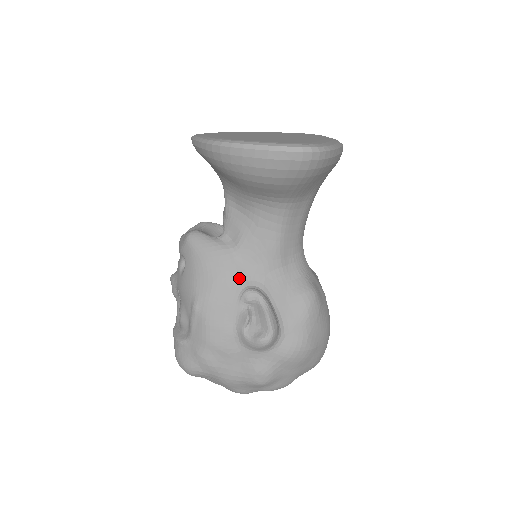
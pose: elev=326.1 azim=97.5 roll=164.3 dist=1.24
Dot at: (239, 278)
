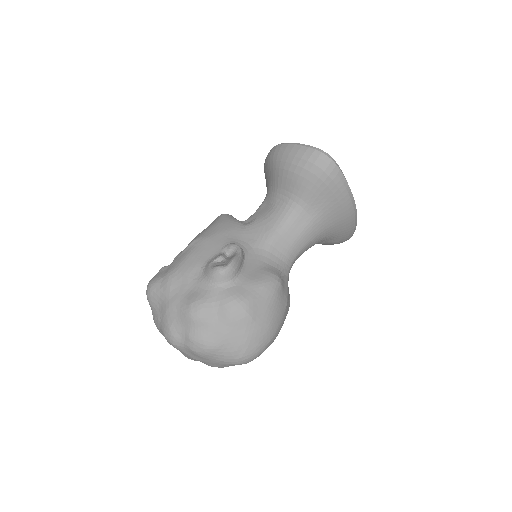
Dot at: (235, 238)
